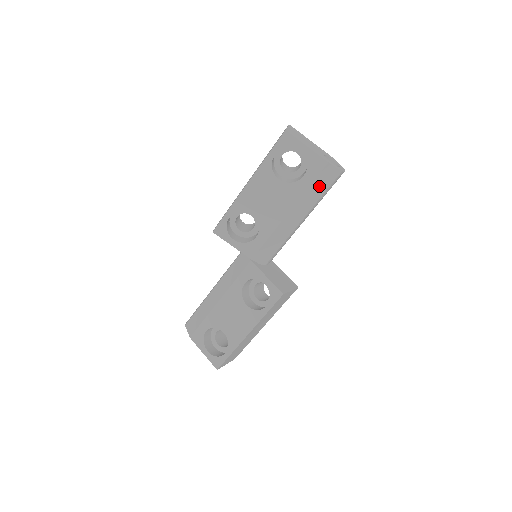
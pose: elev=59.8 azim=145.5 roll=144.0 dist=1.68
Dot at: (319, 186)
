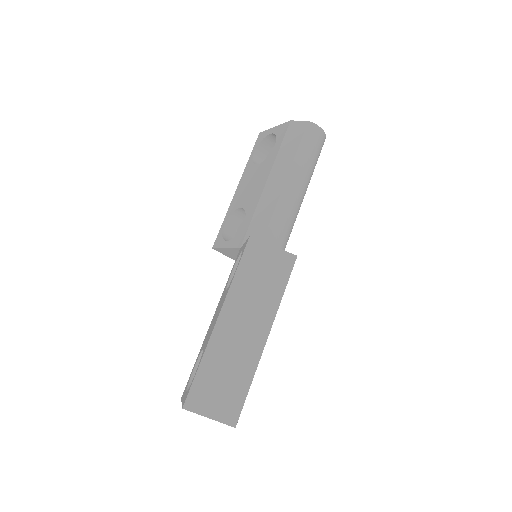
Dot at: (290, 143)
